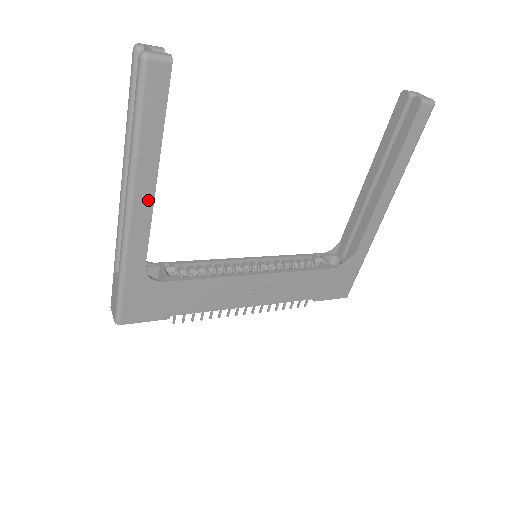
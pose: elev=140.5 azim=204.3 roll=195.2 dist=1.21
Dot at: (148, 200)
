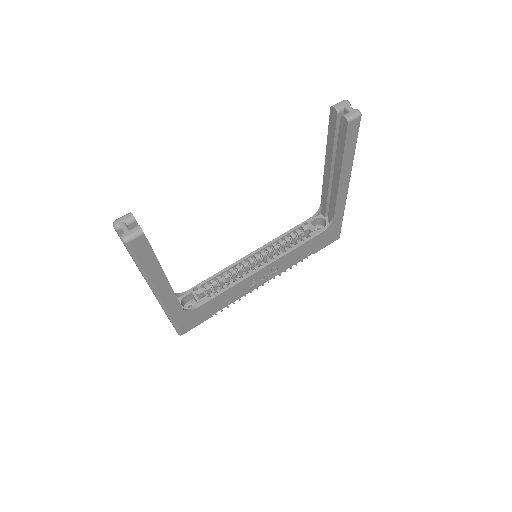
Dot at: (167, 287)
